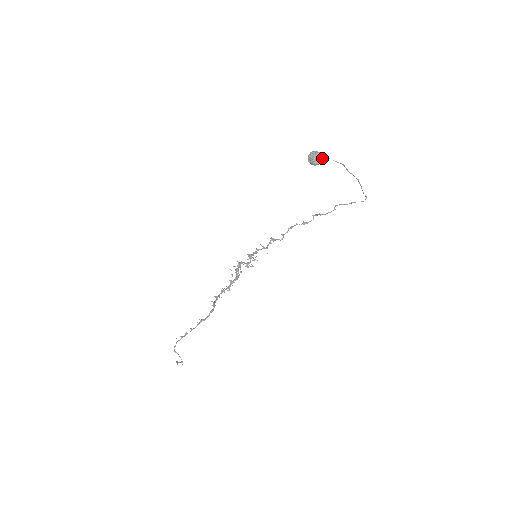
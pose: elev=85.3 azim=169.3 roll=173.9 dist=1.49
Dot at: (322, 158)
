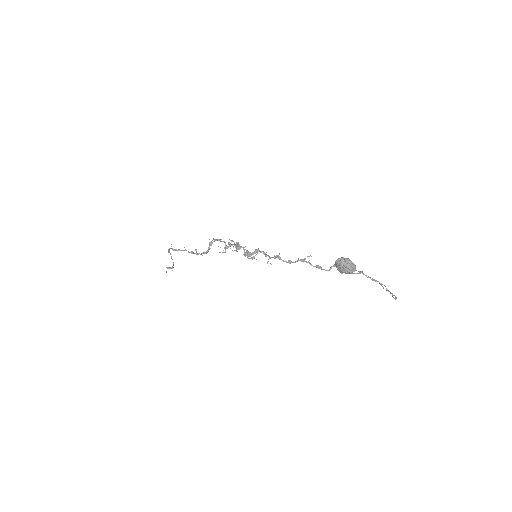
Dot at: (353, 271)
